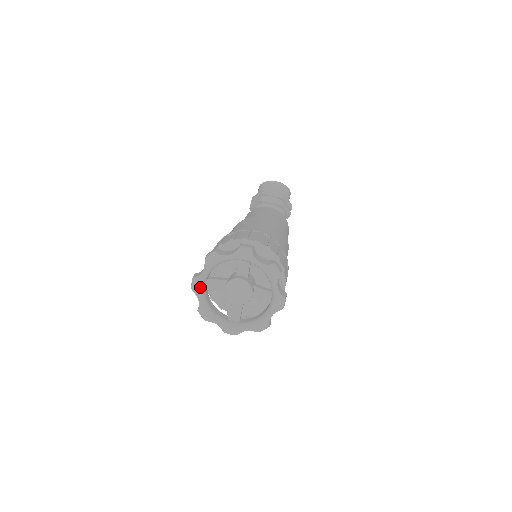
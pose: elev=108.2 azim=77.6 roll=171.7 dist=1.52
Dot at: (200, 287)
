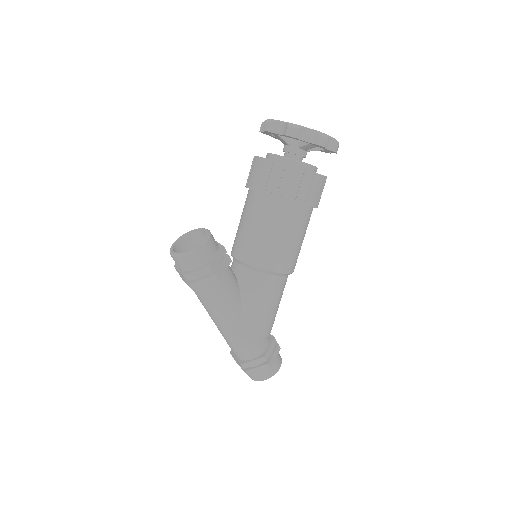
Dot at: occluded
